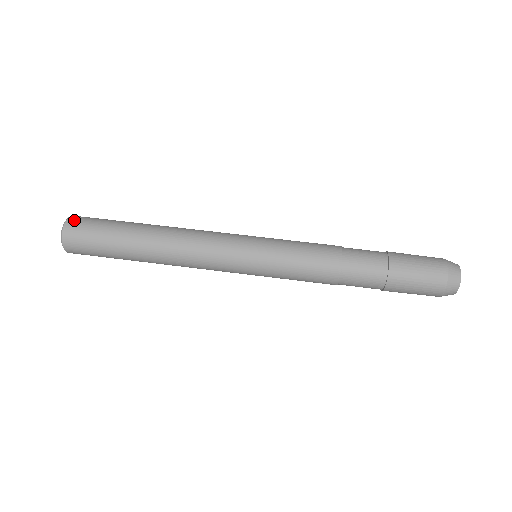
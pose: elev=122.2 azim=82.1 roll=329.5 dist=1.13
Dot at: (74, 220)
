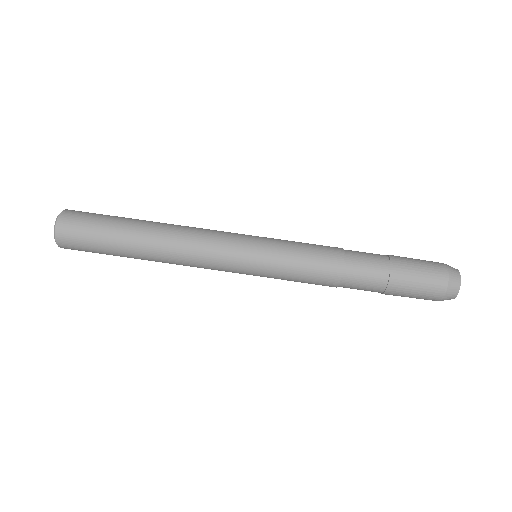
Dot at: (68, 214)
